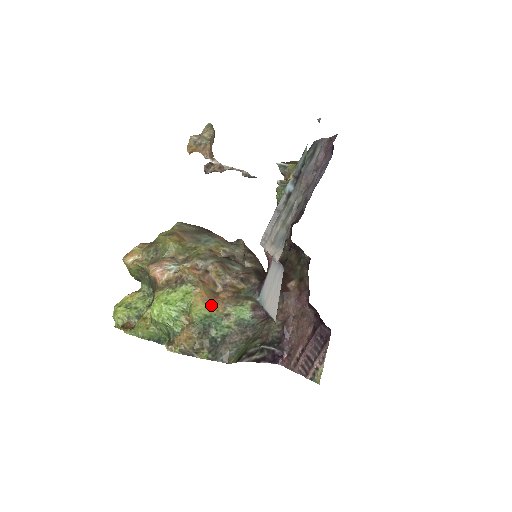
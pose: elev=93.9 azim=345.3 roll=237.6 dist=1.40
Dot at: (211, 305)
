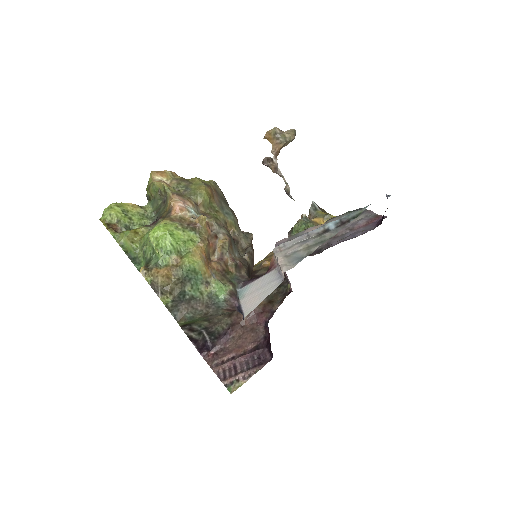
Dot at: (204, 265)
